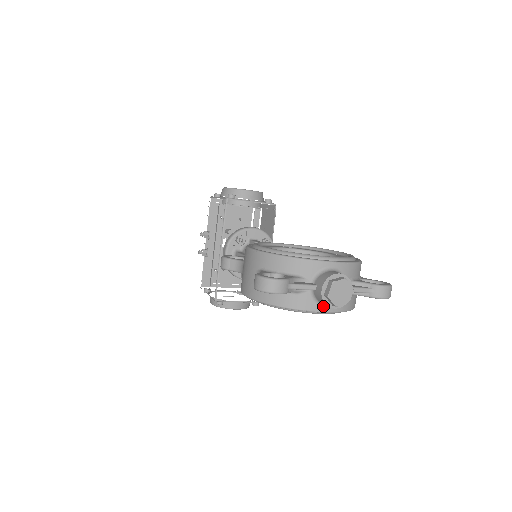
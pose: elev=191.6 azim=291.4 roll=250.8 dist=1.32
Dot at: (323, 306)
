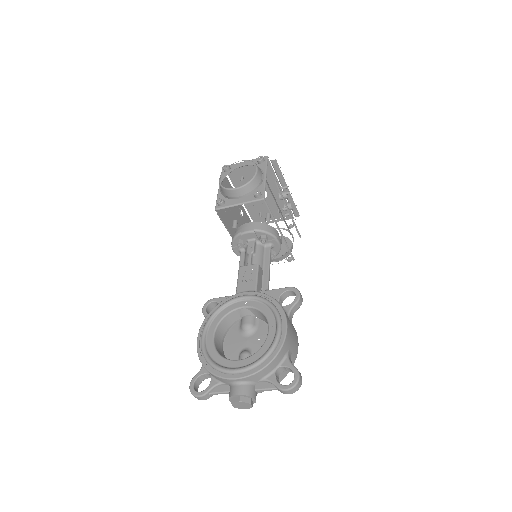
Dot at: occluded
